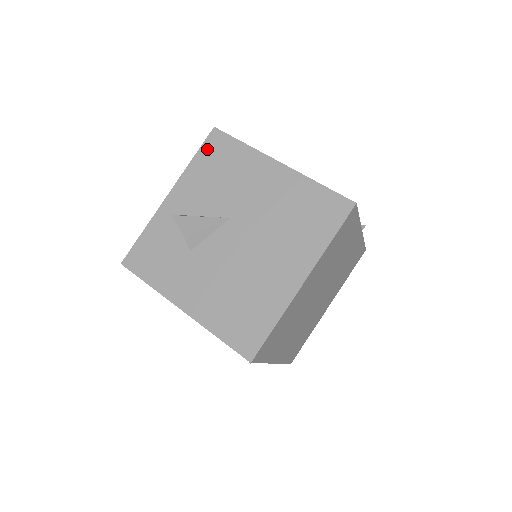
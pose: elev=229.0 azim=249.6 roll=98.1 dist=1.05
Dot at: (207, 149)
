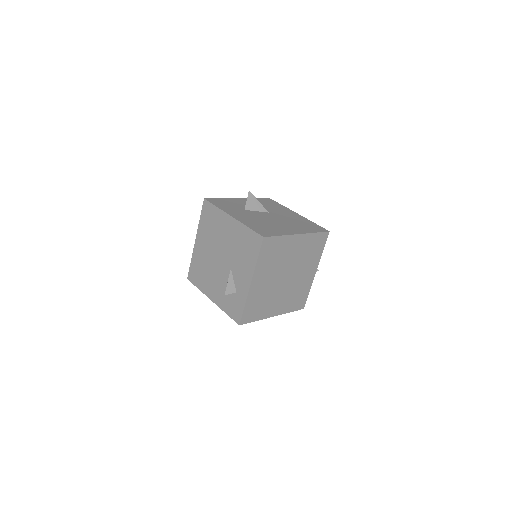
Dot at: (264, 200)
